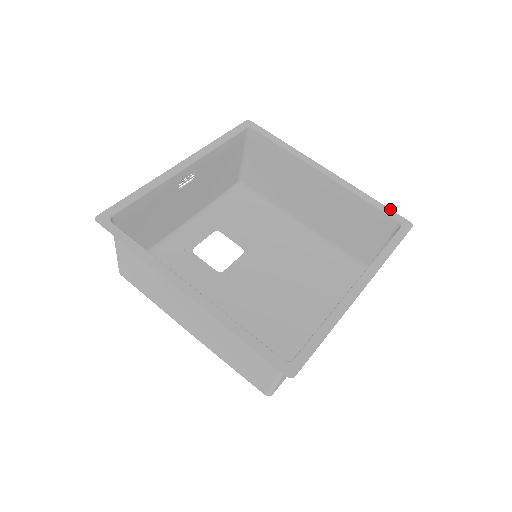
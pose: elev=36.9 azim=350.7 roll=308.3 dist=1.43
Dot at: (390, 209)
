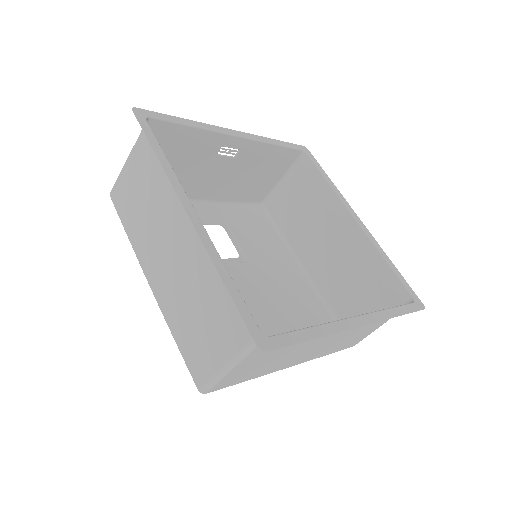
Dot at: occluded
